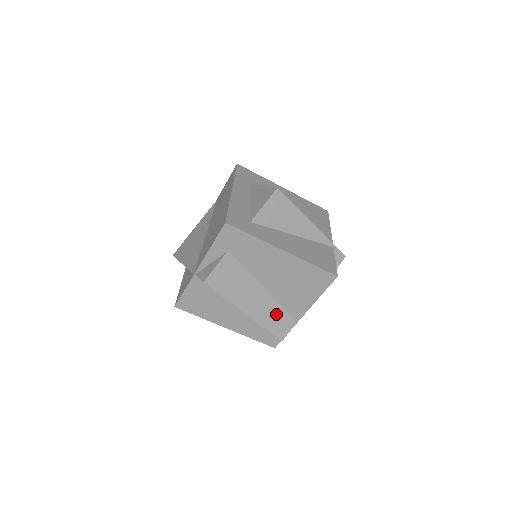
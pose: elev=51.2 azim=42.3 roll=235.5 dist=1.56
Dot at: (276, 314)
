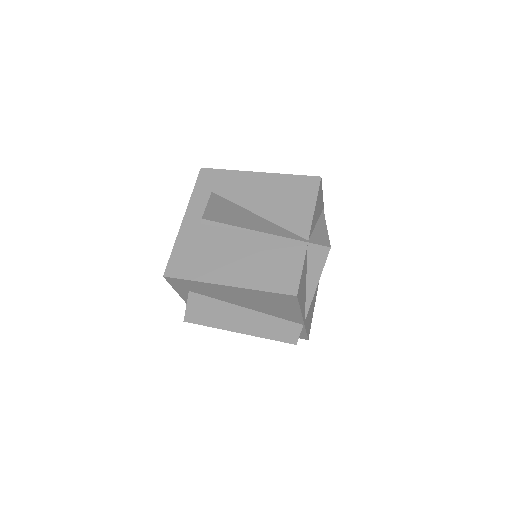
Dot at: (274, 325)
